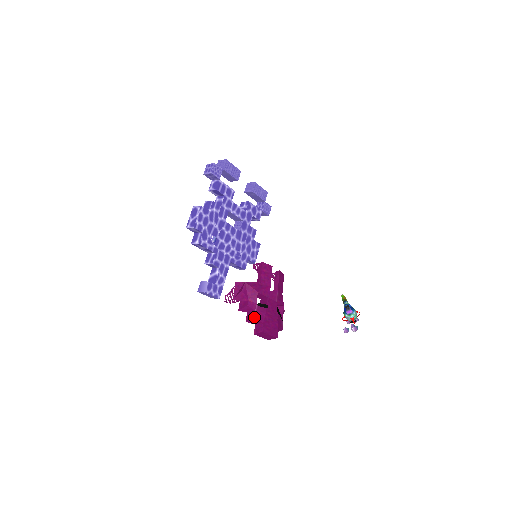
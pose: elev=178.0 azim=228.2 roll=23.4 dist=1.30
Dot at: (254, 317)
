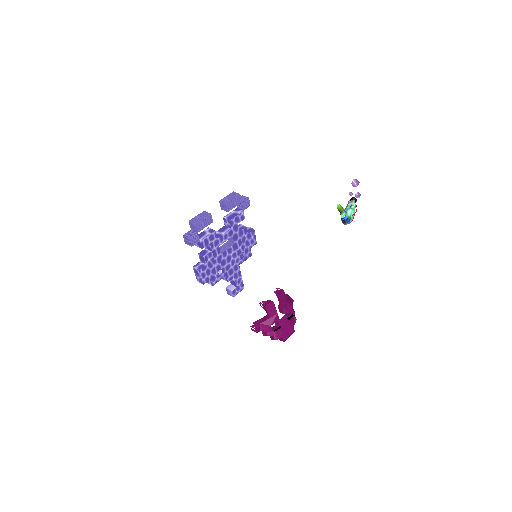
Dot at: occluded
